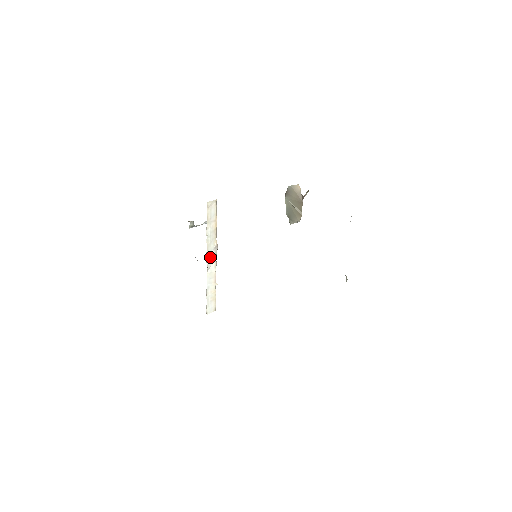
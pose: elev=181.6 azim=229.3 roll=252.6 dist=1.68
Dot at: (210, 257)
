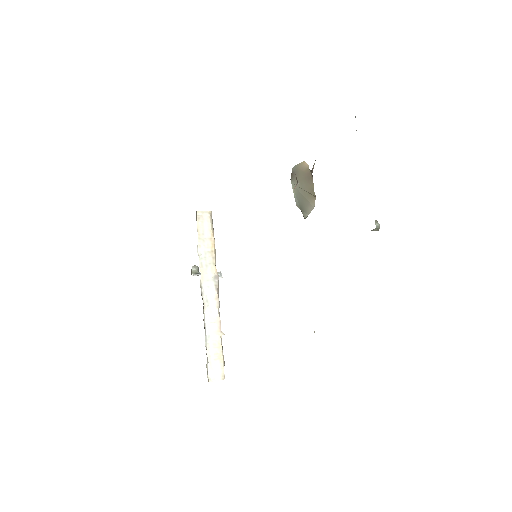
Dot at: (207, 289)
